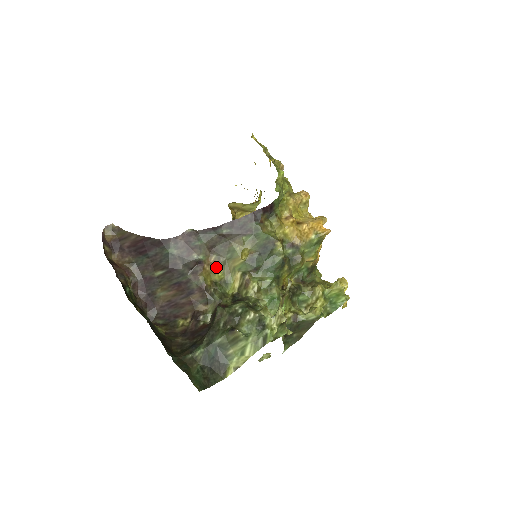
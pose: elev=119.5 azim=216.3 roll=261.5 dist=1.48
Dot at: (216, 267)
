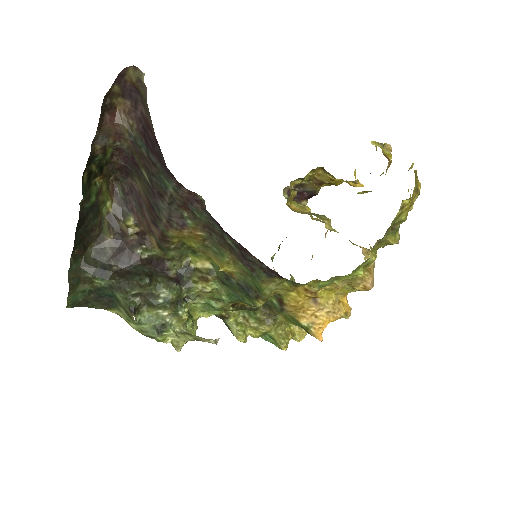
Dot at: (195, 240)
